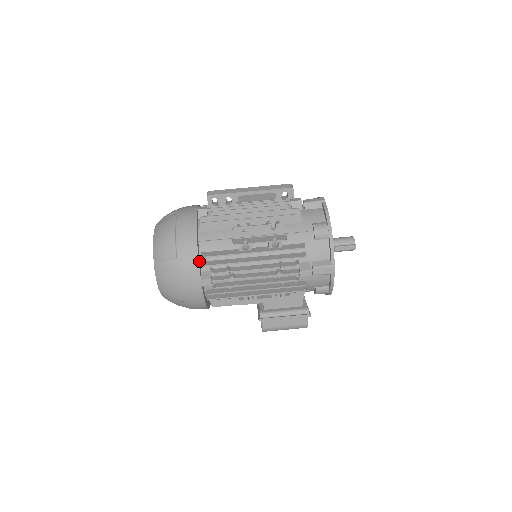
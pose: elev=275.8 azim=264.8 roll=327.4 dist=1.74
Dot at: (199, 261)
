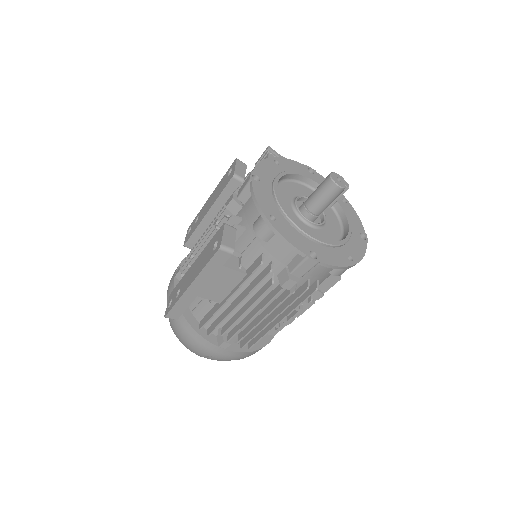
Dot at: occluded
